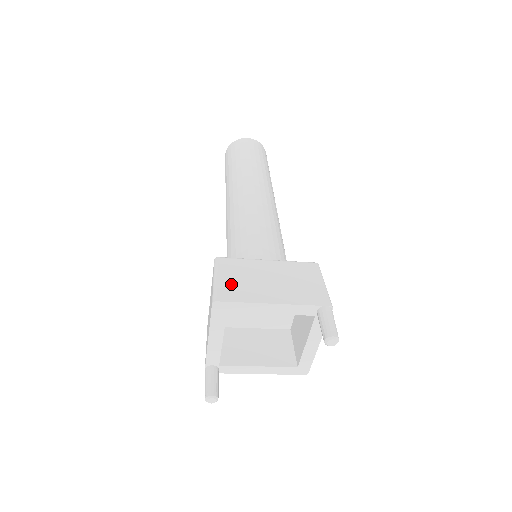
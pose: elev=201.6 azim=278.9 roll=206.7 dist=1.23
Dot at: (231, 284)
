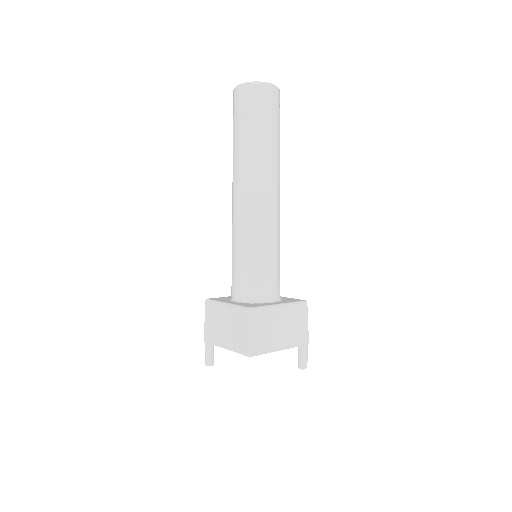
Dot at: (260, 338)
